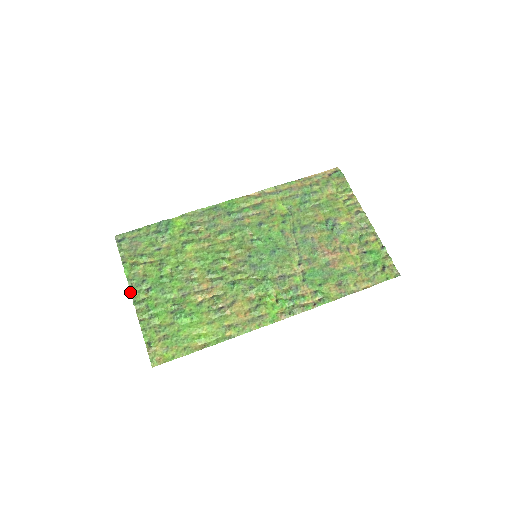
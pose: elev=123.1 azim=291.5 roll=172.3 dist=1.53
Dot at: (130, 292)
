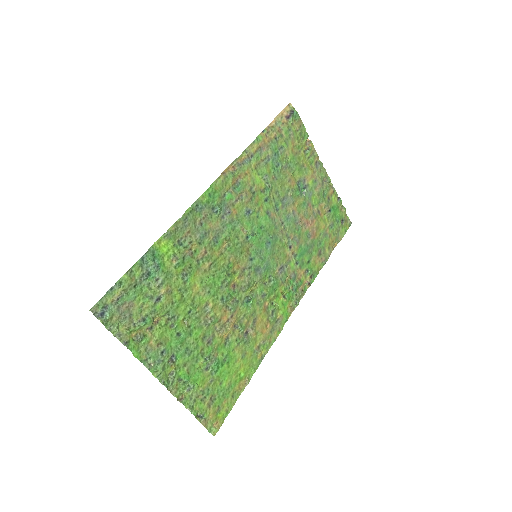
Dot at: occluded
